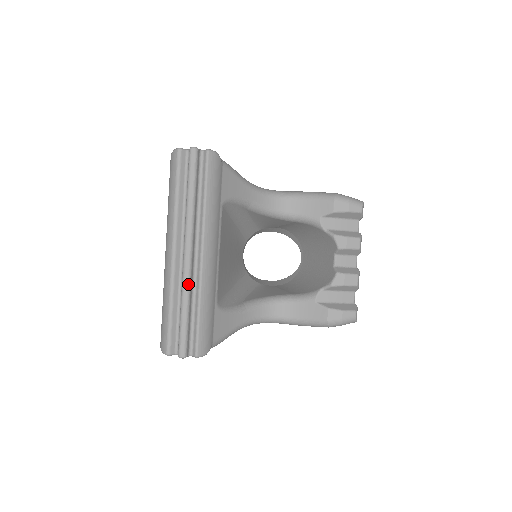
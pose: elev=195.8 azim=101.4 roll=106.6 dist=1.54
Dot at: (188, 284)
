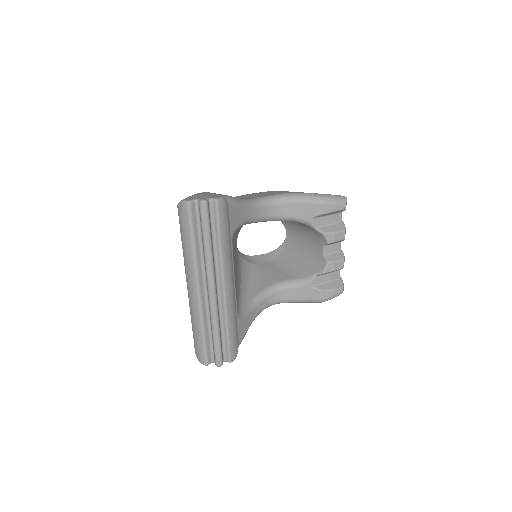
Dot at: (216, 314)
